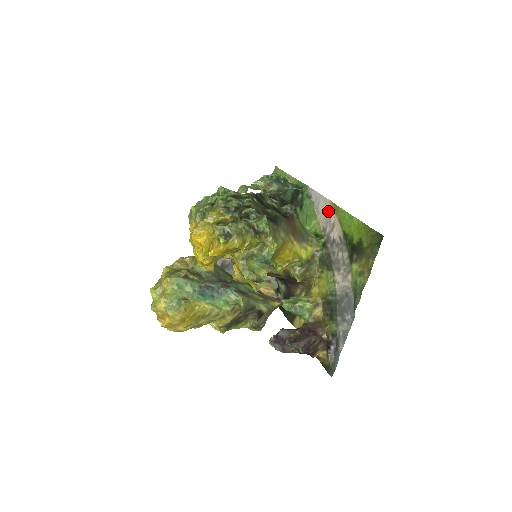
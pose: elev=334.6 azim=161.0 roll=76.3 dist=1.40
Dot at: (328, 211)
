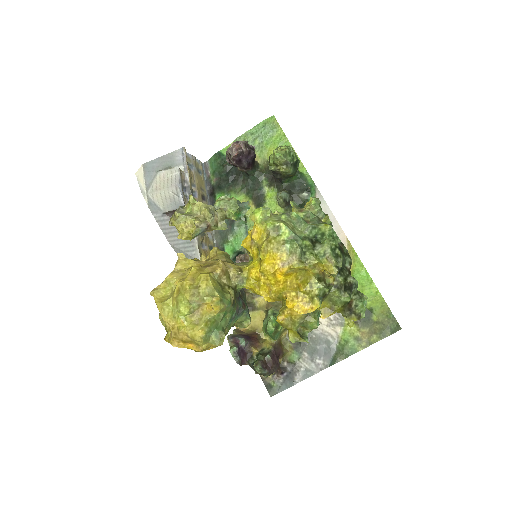
Dot at: occluded
